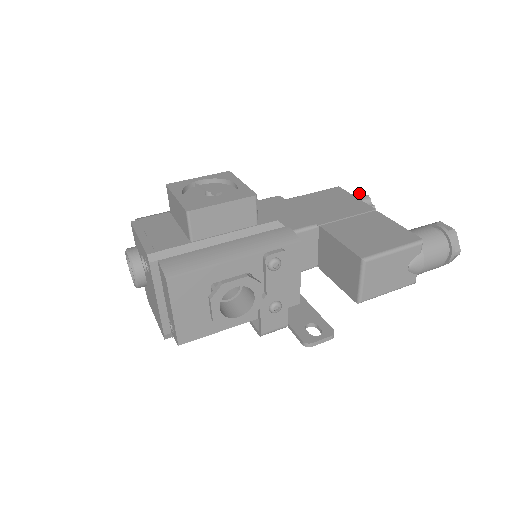
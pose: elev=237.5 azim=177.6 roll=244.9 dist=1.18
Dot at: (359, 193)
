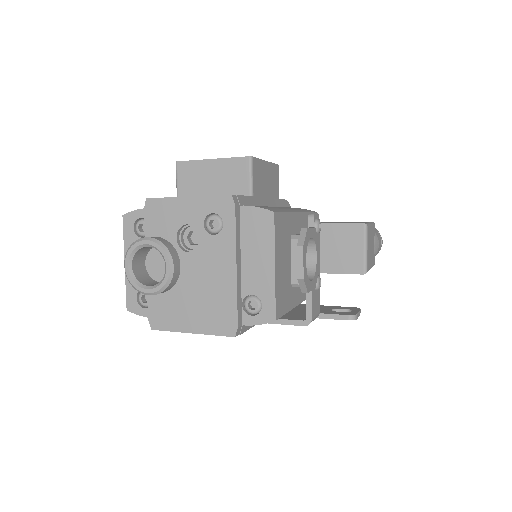
Dot at: occluded
